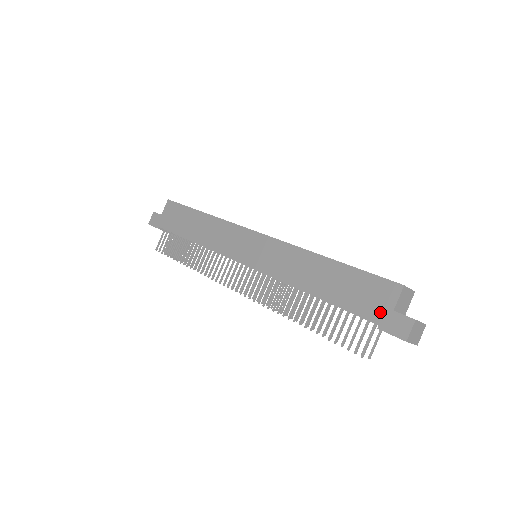
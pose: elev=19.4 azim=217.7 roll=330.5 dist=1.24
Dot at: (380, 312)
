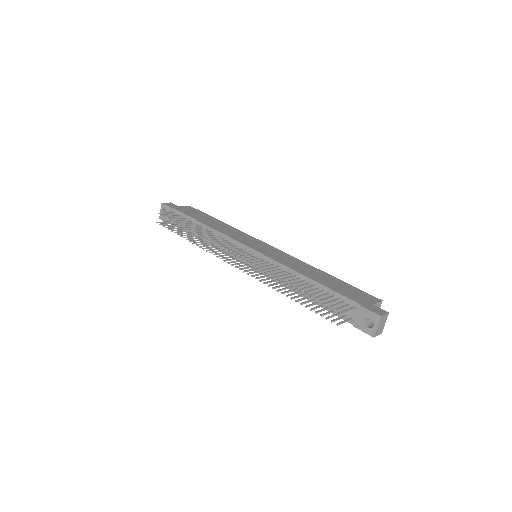
Dot at: (363, 301)
